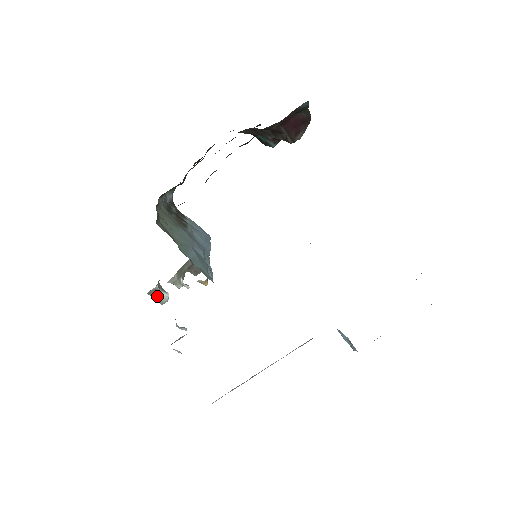
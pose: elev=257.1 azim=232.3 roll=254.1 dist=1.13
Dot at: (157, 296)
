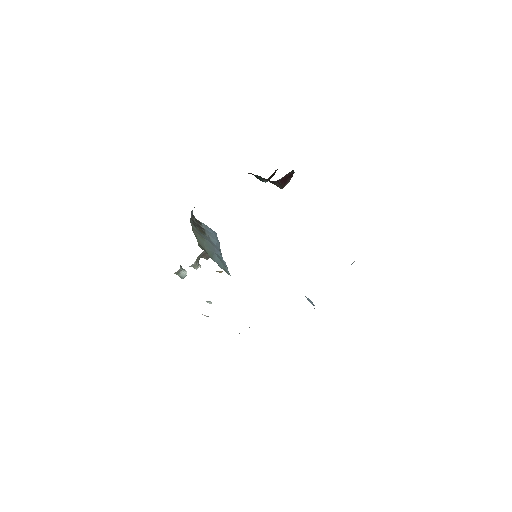
Dot at: (179, 274)
